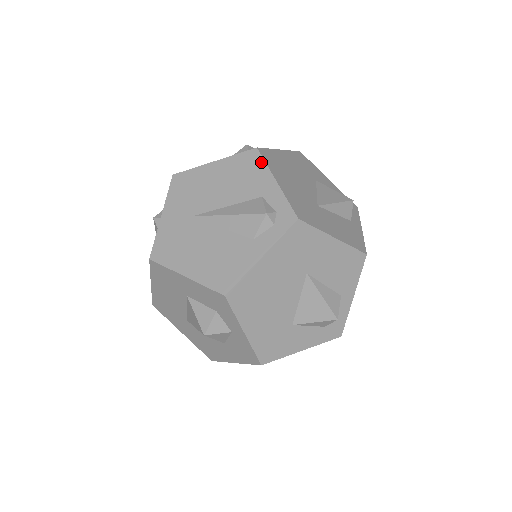
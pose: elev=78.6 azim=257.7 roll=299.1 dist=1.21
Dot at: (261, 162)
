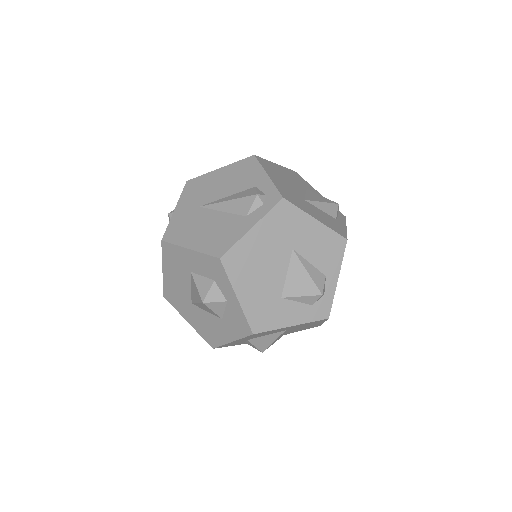
Dot at: (257, 164)
